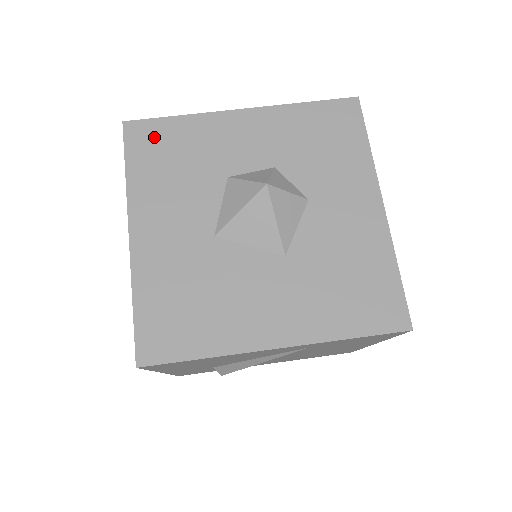
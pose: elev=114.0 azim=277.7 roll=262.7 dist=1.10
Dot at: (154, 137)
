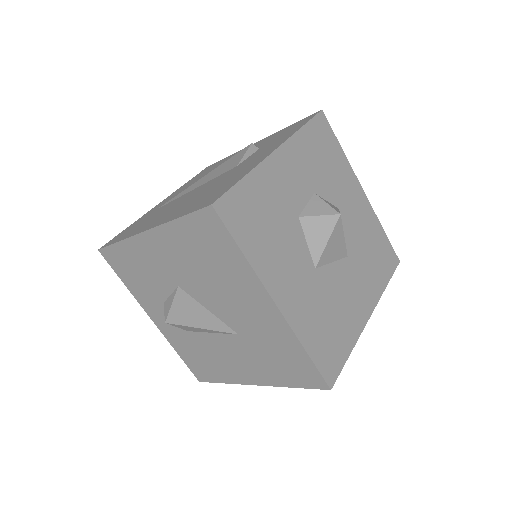
Dot at: (241, 208)
